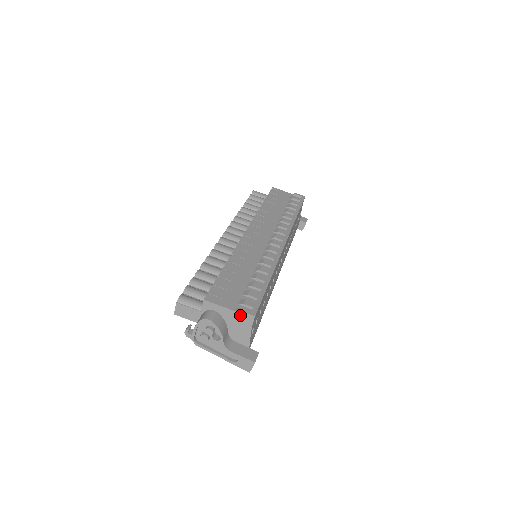
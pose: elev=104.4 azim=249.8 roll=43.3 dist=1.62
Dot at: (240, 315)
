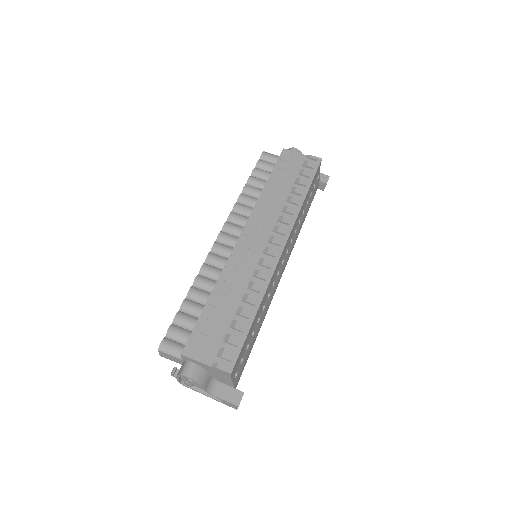
Dot at: (217, 370)
